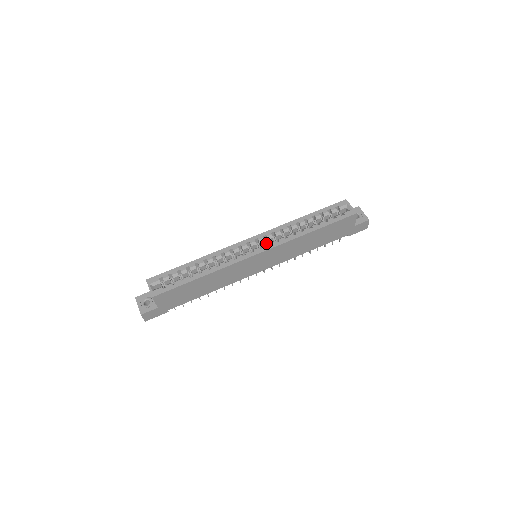
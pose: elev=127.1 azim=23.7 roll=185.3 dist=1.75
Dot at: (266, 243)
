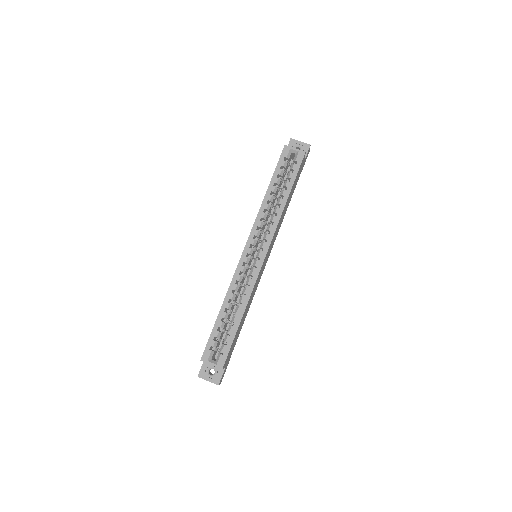
Dot at: (258, 241)
